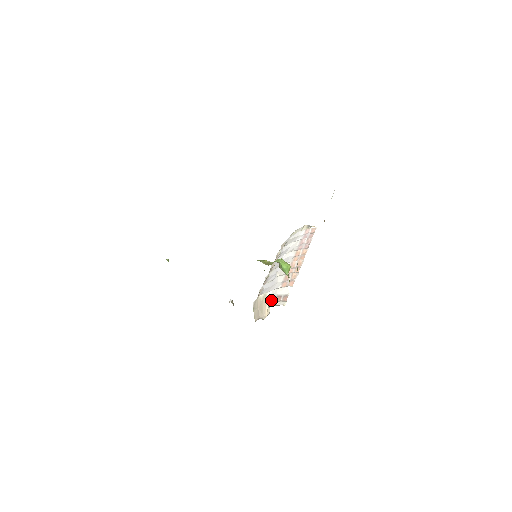
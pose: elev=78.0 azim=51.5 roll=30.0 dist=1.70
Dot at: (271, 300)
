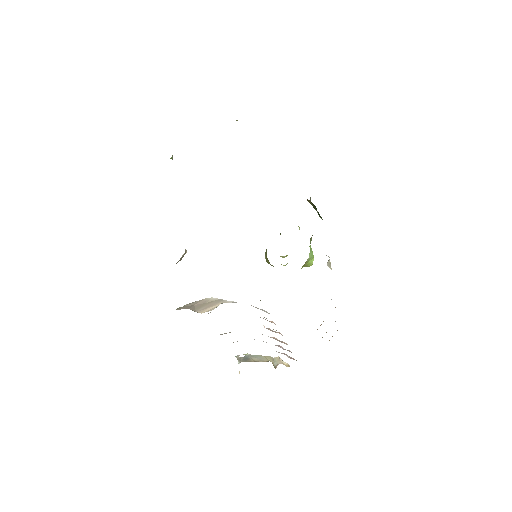
Dot at: occluded
